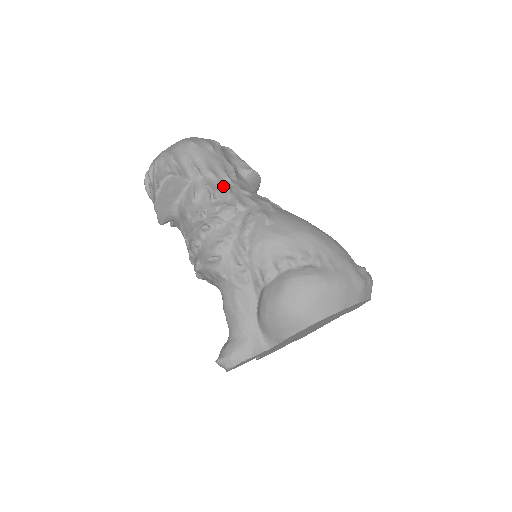
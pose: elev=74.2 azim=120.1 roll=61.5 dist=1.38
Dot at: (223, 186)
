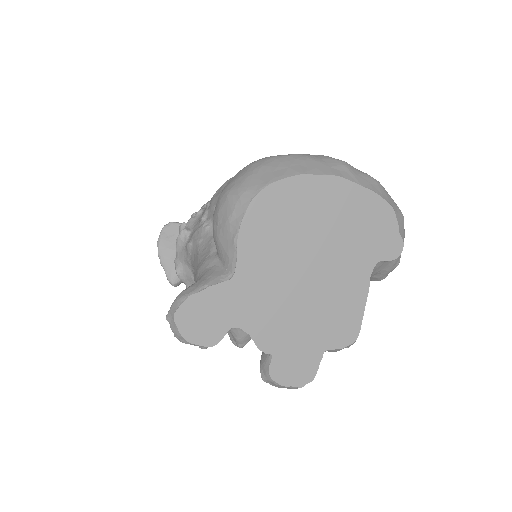
Dot at: occluded
